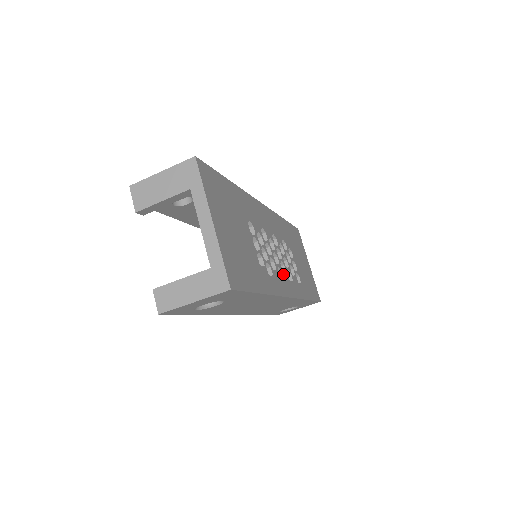
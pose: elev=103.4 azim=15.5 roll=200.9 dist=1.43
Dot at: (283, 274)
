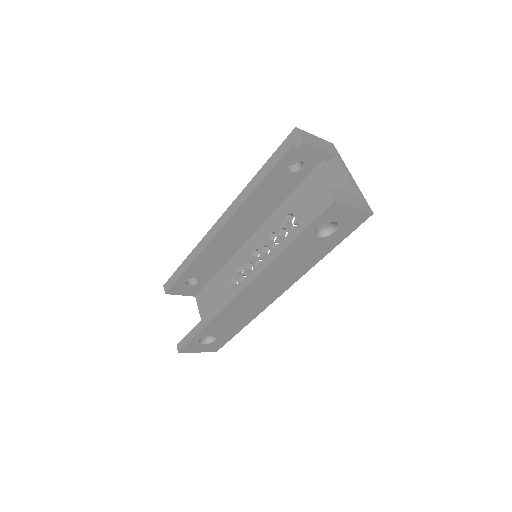
Dot at: occluded
